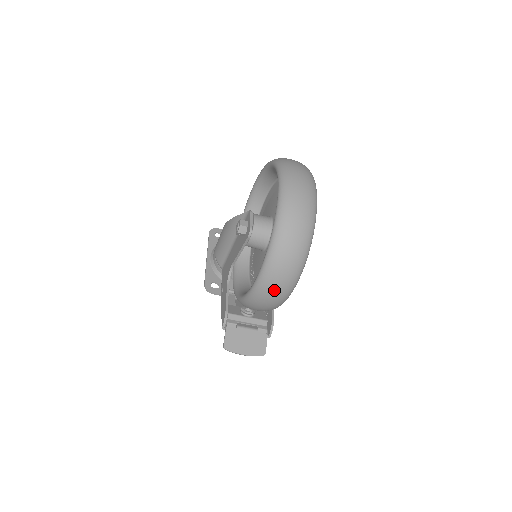
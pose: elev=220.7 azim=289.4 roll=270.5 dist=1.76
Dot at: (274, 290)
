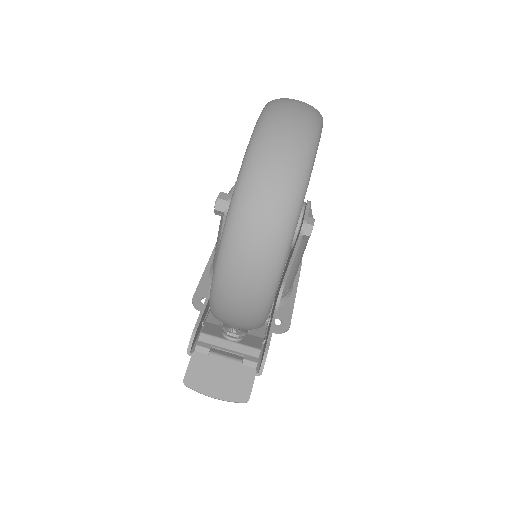
Dot at: (240, 284)
